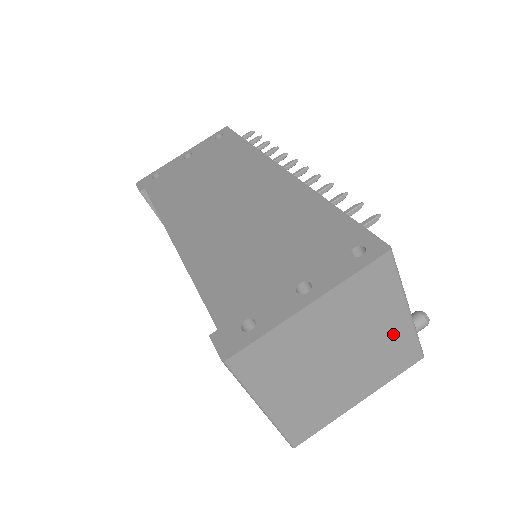
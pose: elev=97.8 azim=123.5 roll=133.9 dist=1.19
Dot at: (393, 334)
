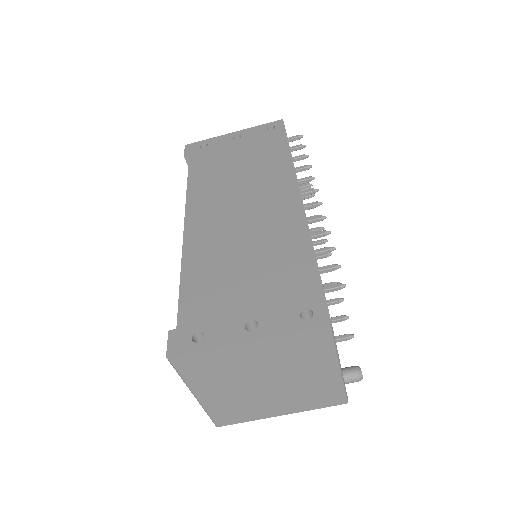
Dot at: (321, 381)
